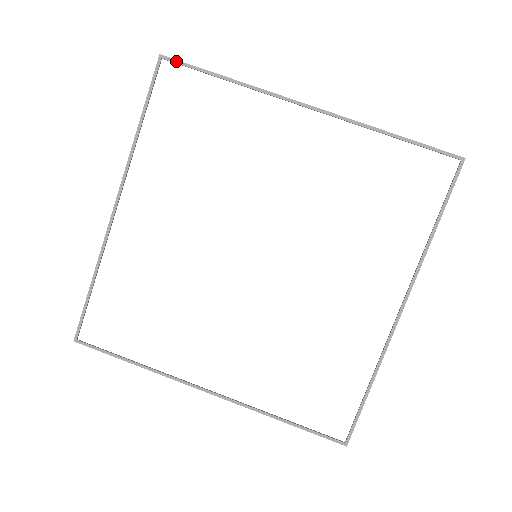
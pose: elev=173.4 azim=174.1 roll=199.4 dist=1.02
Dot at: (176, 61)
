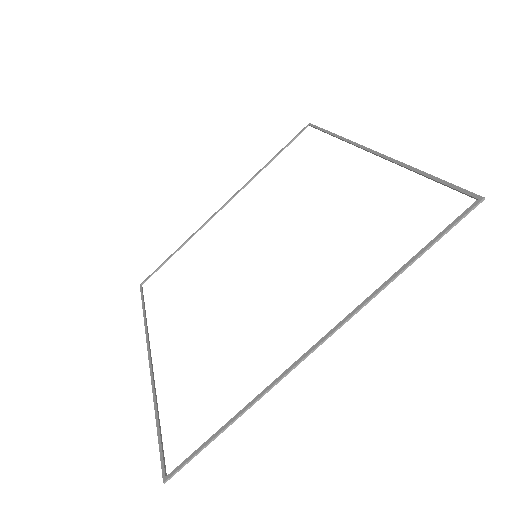
Dot at: (314, 126)
